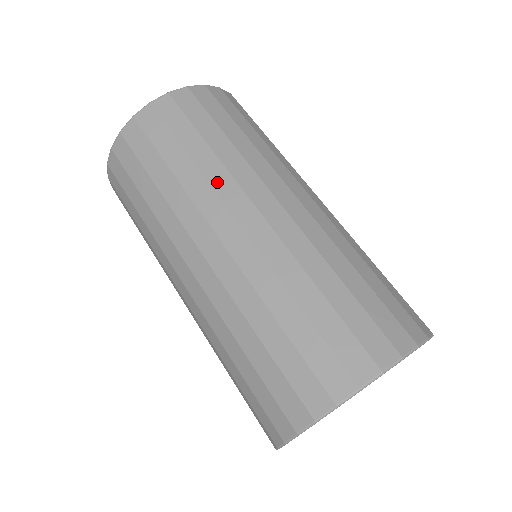
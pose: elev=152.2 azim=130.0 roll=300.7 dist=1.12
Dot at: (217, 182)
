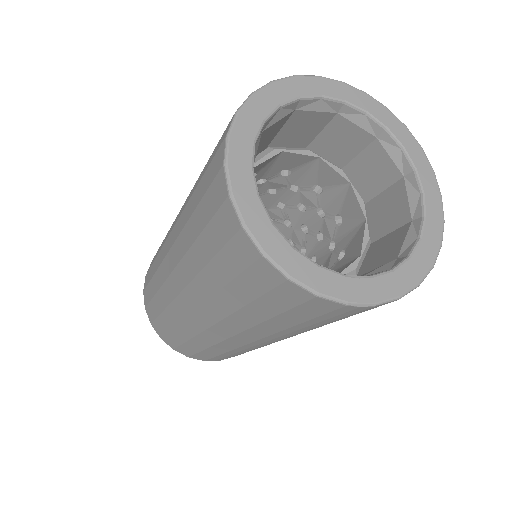
Dot at: occluded
